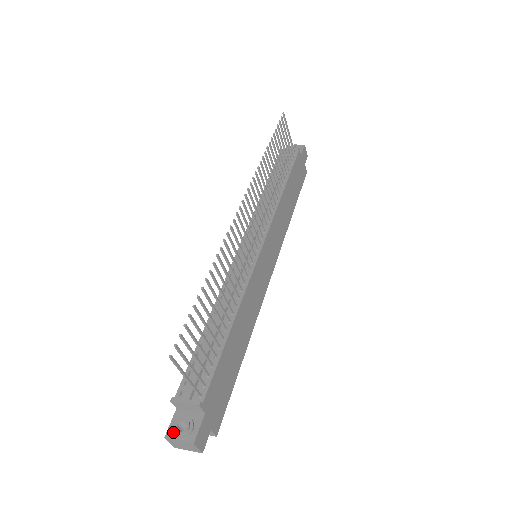
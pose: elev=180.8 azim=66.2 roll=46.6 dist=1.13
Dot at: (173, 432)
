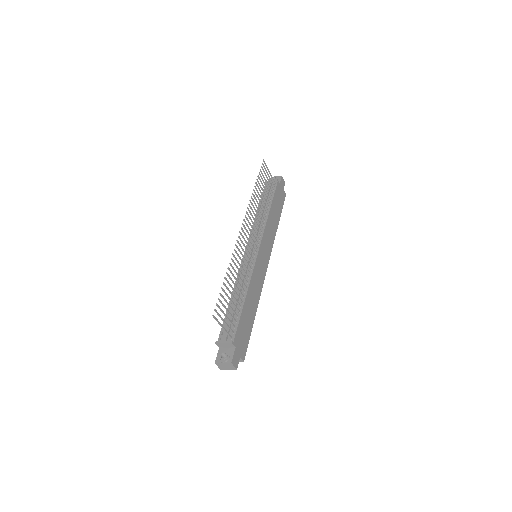
Dot at: (219, 359)
